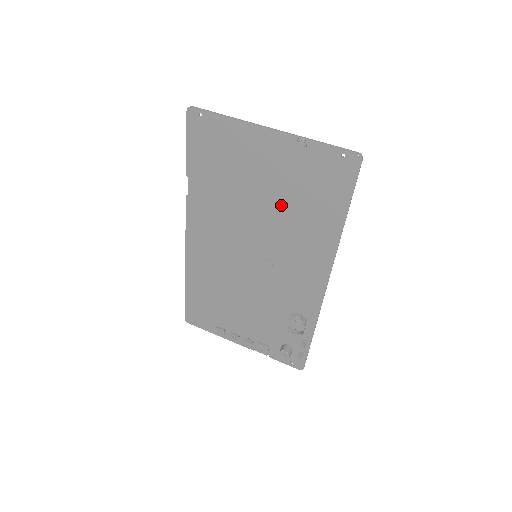
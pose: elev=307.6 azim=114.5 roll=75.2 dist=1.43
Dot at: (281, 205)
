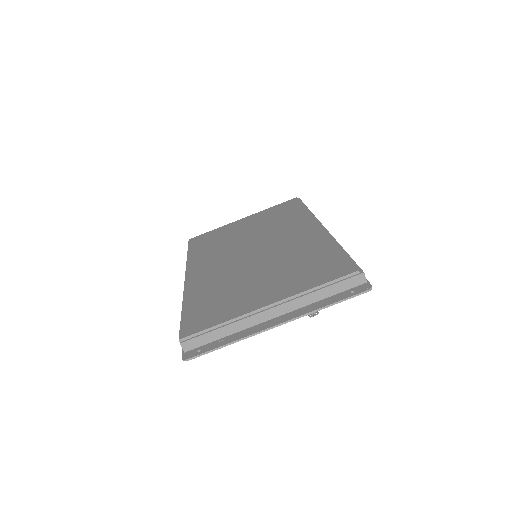
Dot at: occluded
